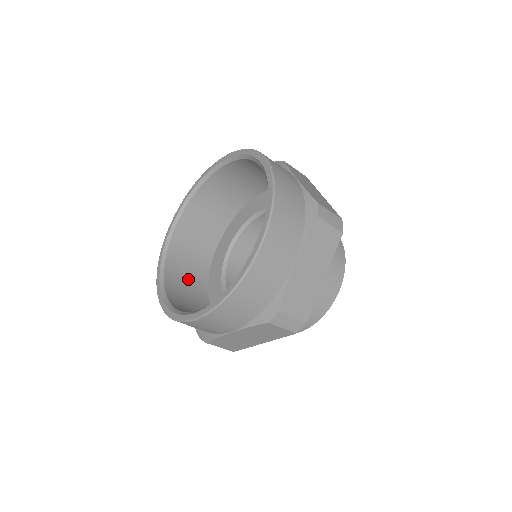
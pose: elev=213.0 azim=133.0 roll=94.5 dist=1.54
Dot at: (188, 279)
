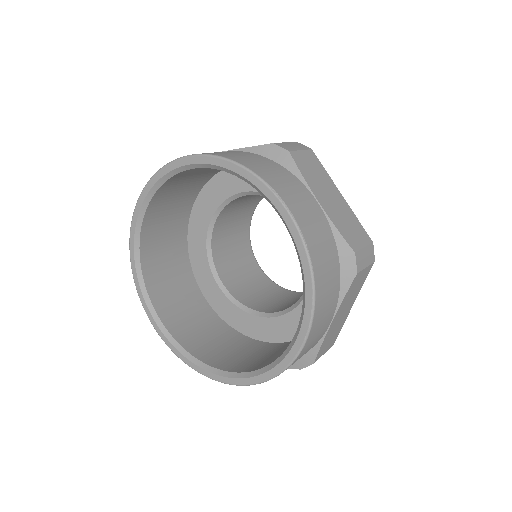
Dot at: (171, 275)
